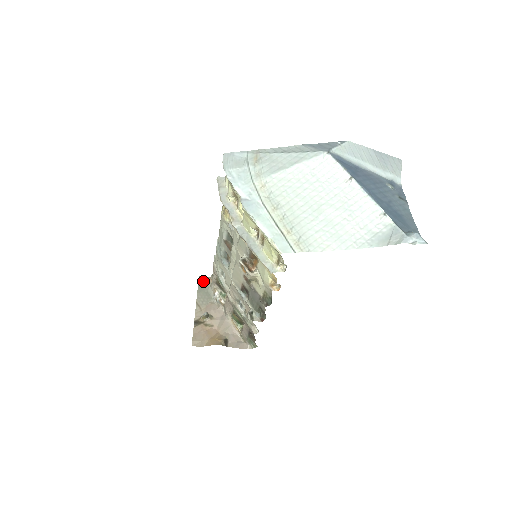
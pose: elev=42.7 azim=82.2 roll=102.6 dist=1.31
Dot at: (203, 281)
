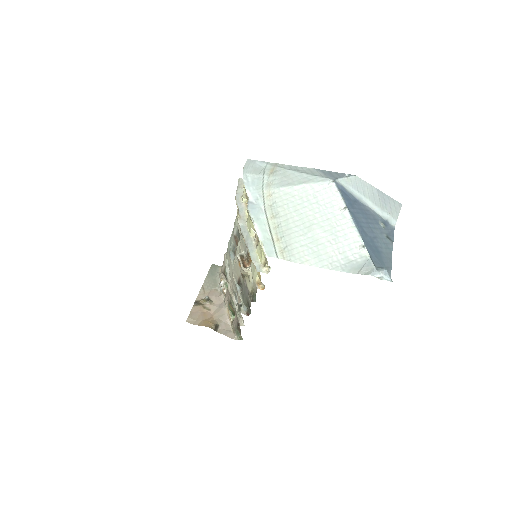
Dot at: (214, 269)
